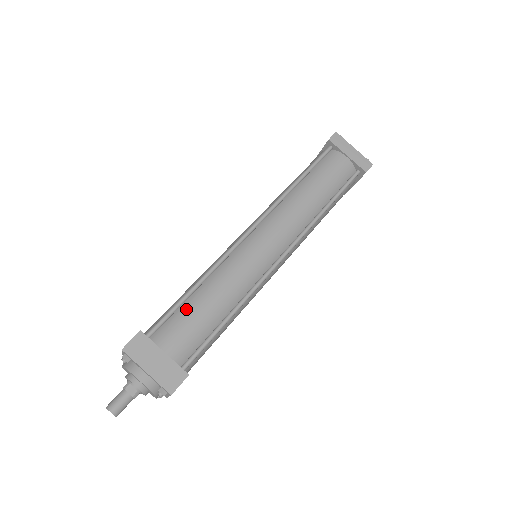
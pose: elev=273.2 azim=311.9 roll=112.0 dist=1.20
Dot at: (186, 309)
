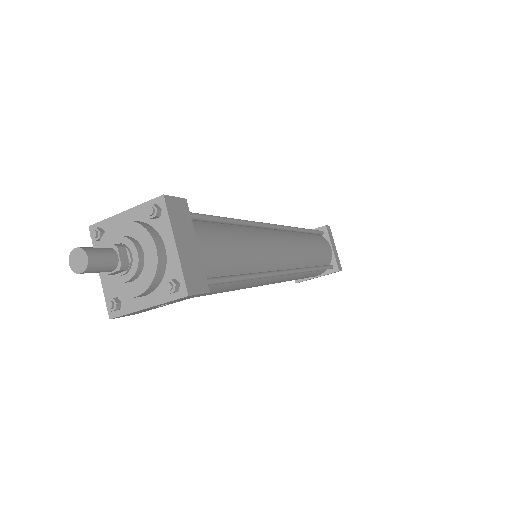
Dot at: (221, 229)
